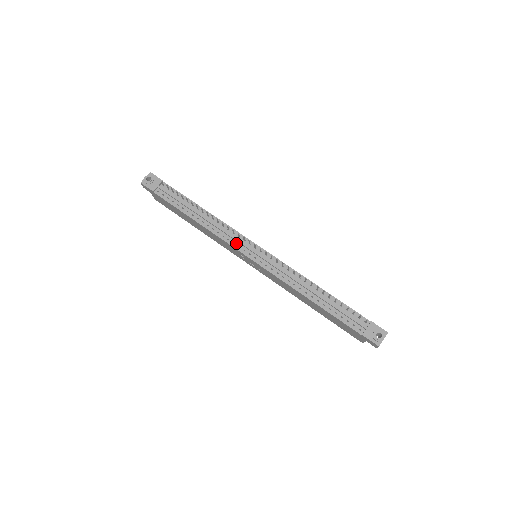
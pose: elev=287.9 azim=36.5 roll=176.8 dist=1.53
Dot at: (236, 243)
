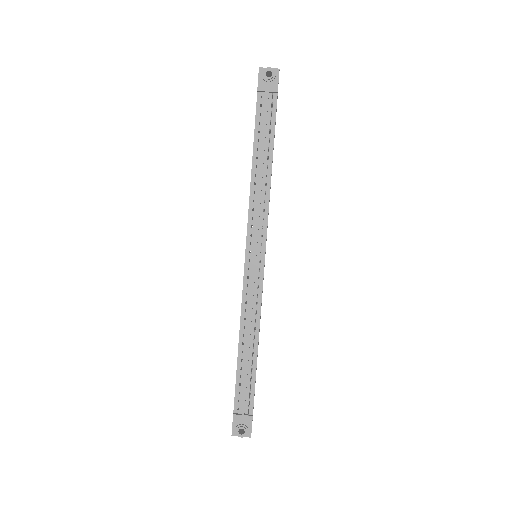
Dot at: (253, 229)
